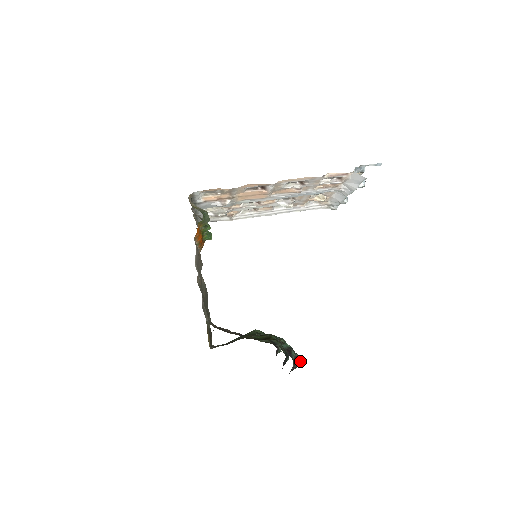
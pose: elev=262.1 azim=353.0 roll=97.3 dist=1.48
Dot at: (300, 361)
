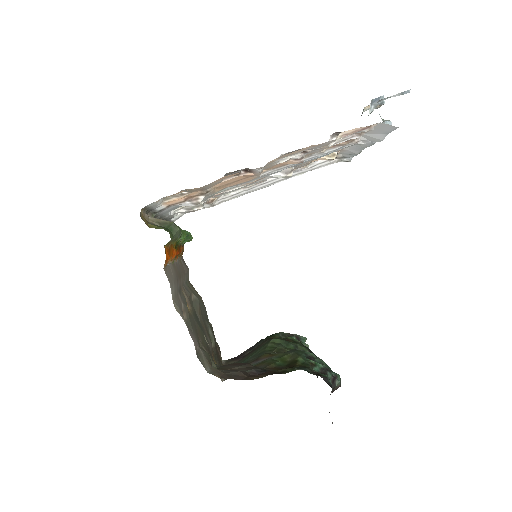
Dot at: (339, 381)
